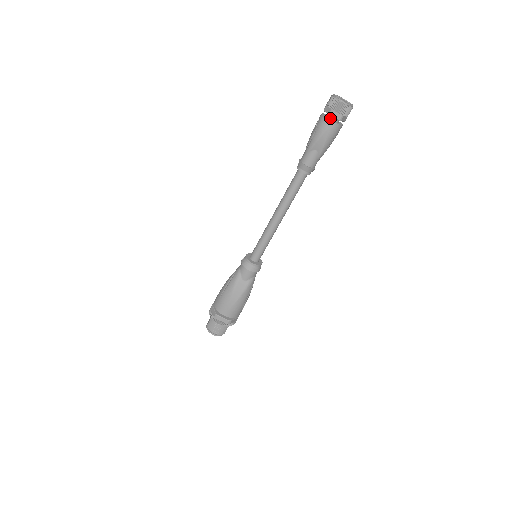
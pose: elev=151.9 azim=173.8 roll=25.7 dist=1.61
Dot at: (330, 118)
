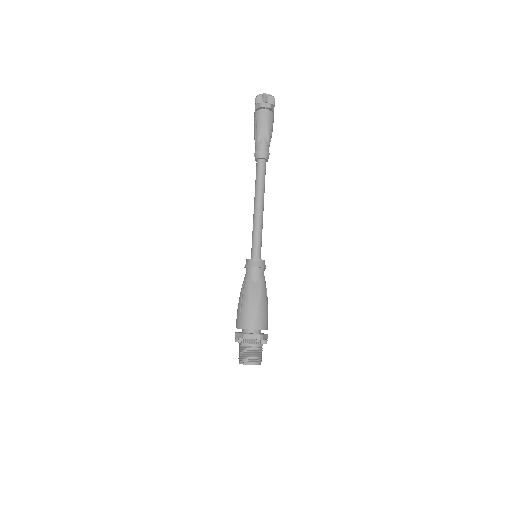
Dot at: (262, 111)
